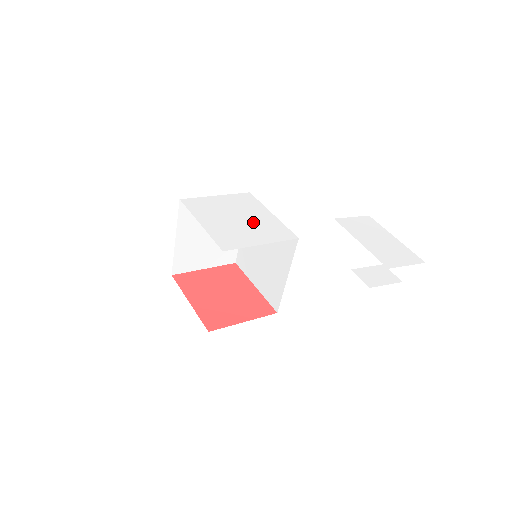
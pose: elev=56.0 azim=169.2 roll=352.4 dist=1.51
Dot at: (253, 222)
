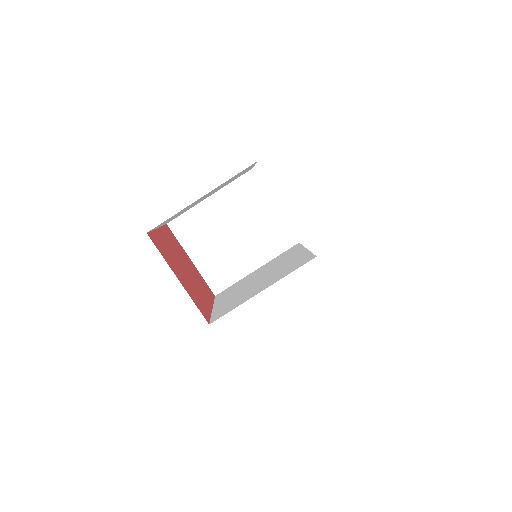
Dot at: occluded
